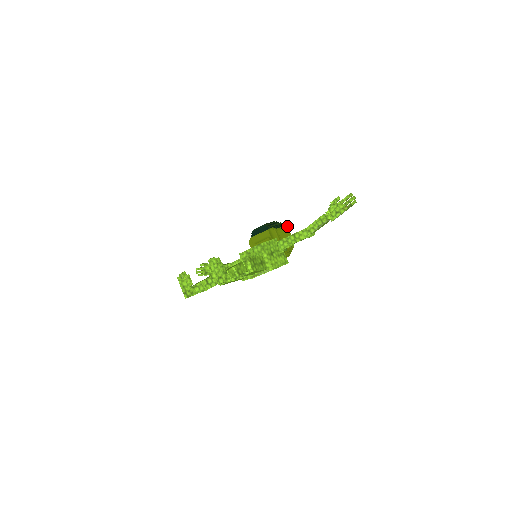
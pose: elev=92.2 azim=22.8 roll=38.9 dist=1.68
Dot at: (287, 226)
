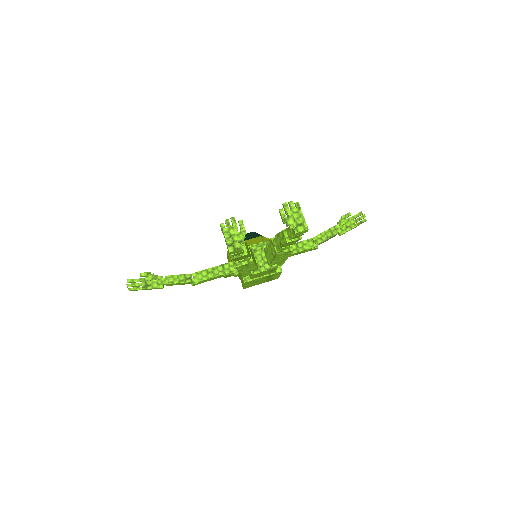
Dot at: occluded
